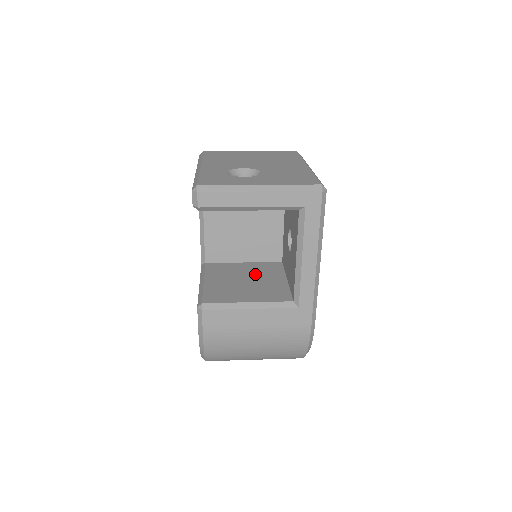
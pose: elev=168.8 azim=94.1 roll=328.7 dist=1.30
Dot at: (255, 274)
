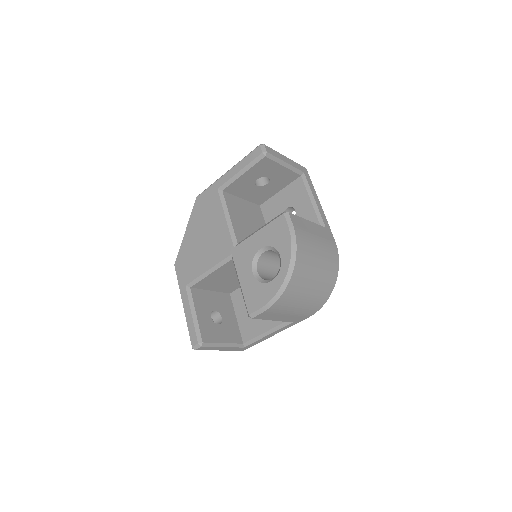
Dot at: occluded
